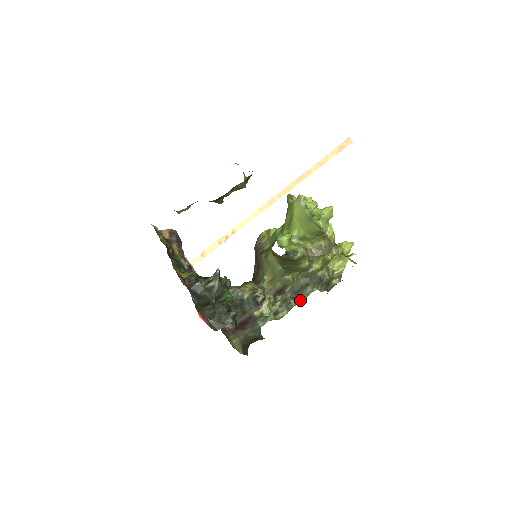
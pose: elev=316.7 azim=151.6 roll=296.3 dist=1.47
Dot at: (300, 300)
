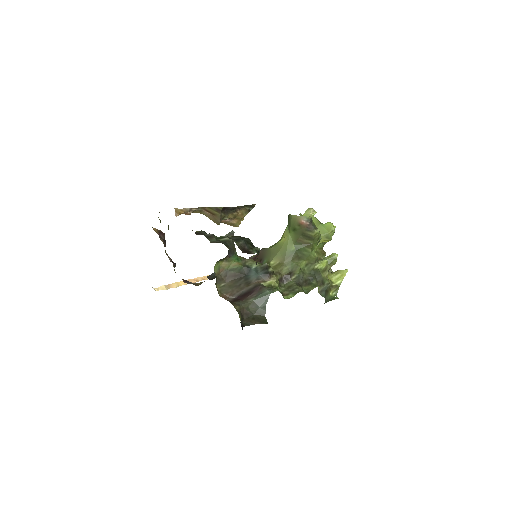
Dot at: (304, 292)
